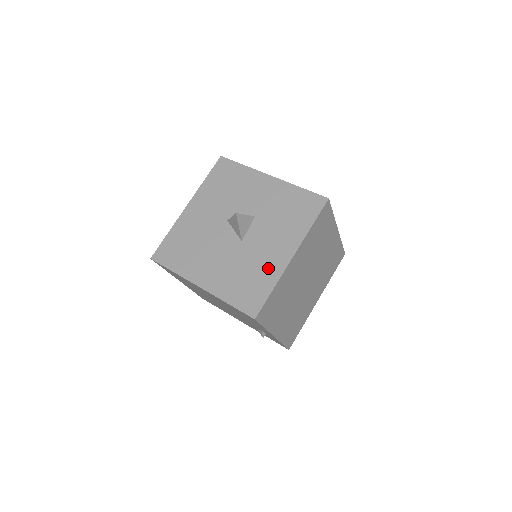
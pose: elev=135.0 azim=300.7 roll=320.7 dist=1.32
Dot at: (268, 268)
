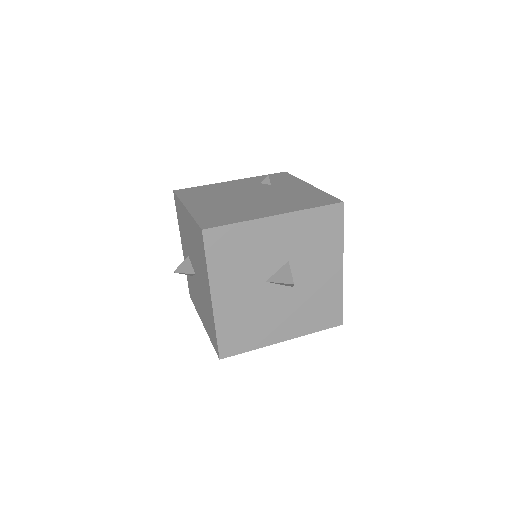
Dot at: (330, 289)
